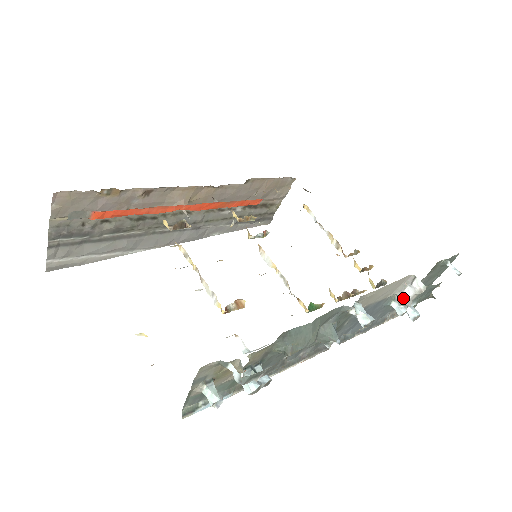
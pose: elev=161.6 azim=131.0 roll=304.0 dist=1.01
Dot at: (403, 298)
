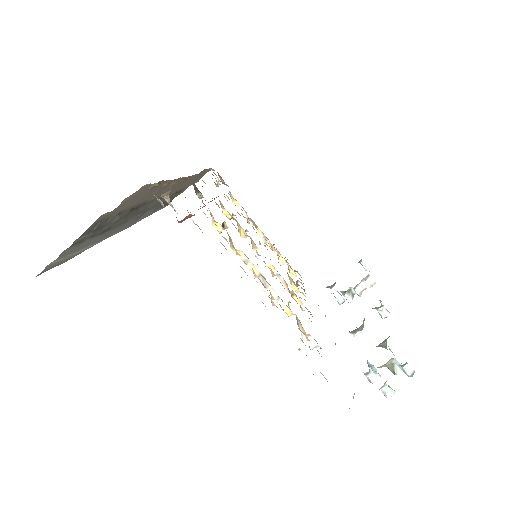
Dot at: (357, 290)
